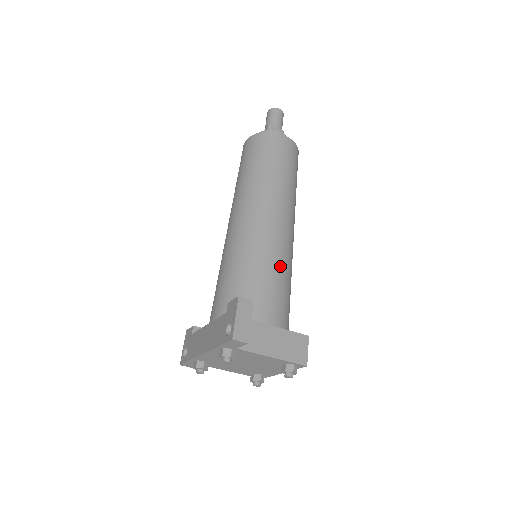
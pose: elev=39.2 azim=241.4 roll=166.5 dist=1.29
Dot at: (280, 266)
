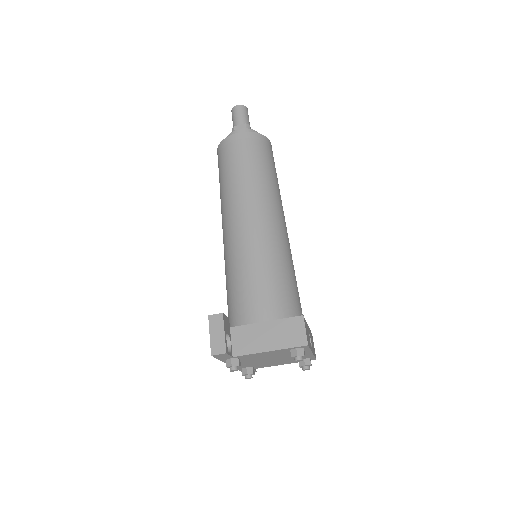
Dot at: (261, 261)
